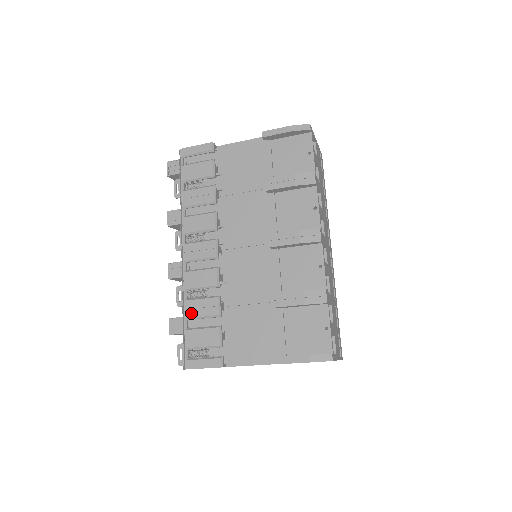
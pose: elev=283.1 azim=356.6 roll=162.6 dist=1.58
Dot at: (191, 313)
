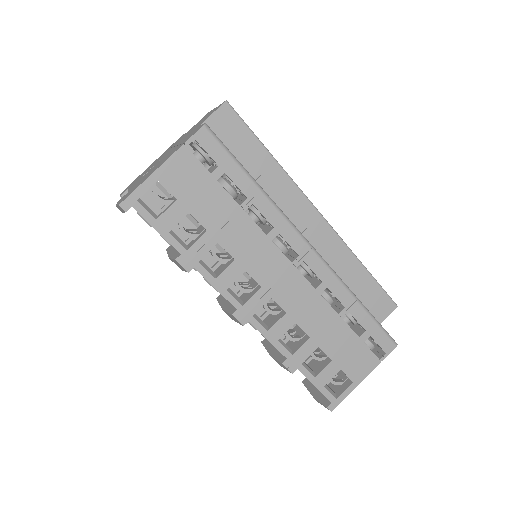
Dot at: occluded
